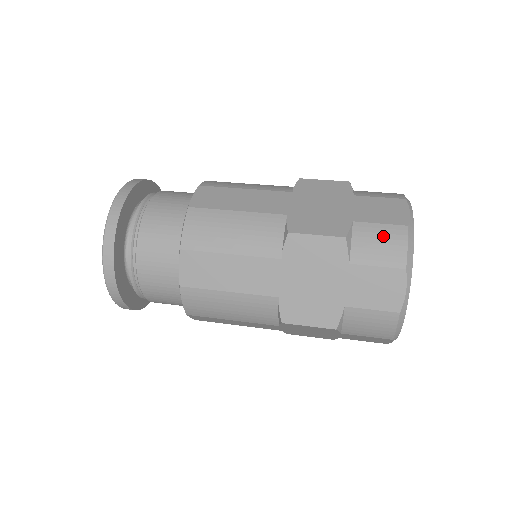
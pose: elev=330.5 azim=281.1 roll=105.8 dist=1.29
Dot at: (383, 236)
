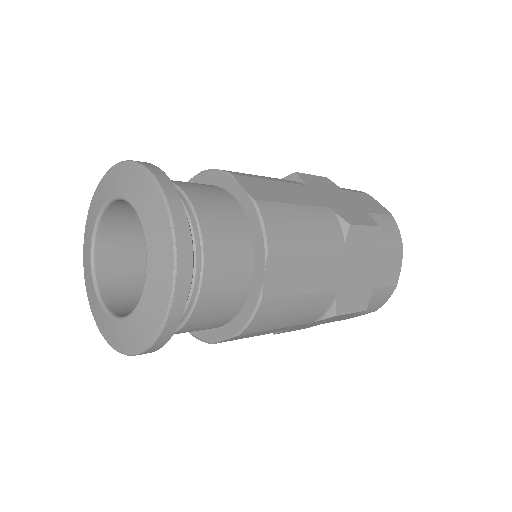
Dot at: (387, 224)
